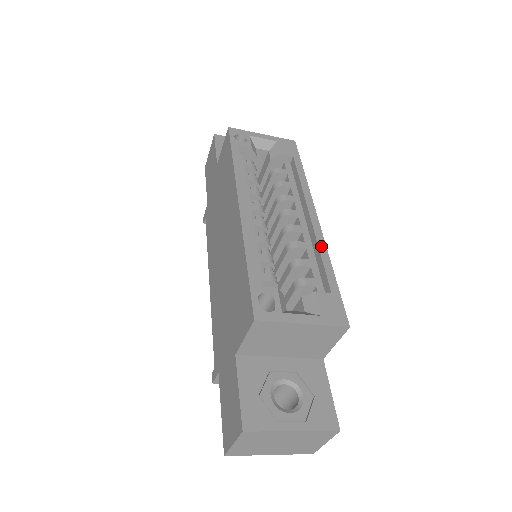
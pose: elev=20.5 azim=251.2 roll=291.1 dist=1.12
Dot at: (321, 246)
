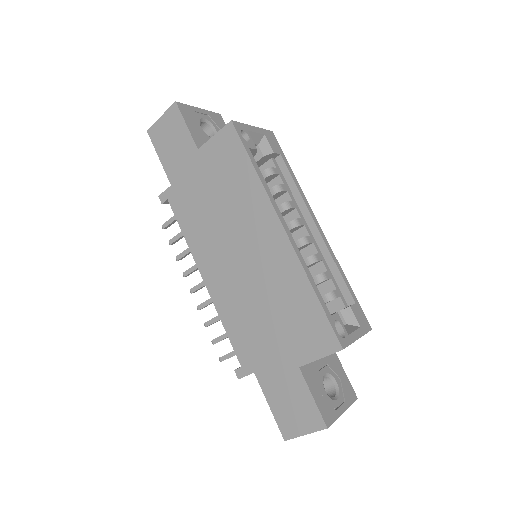
Dot at: (334, 258)
